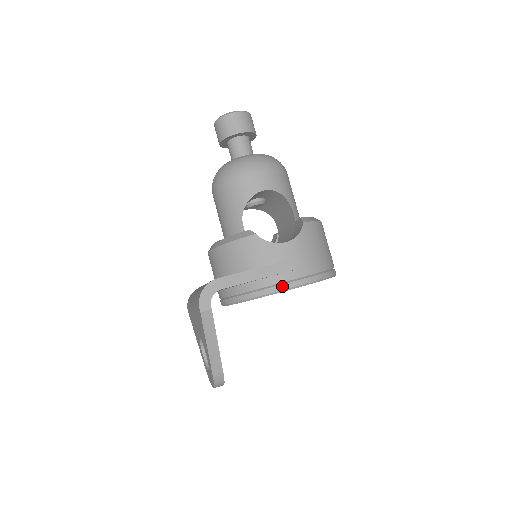
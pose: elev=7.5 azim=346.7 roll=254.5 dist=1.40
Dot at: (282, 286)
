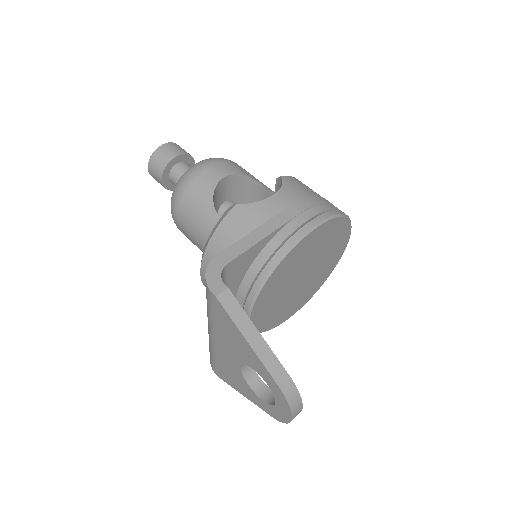
Dot at: (296, 234)
